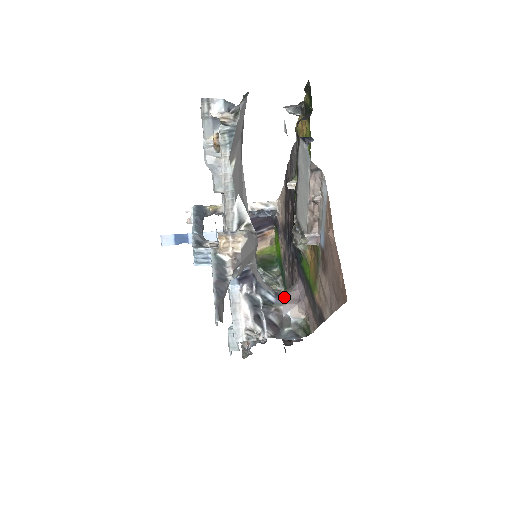
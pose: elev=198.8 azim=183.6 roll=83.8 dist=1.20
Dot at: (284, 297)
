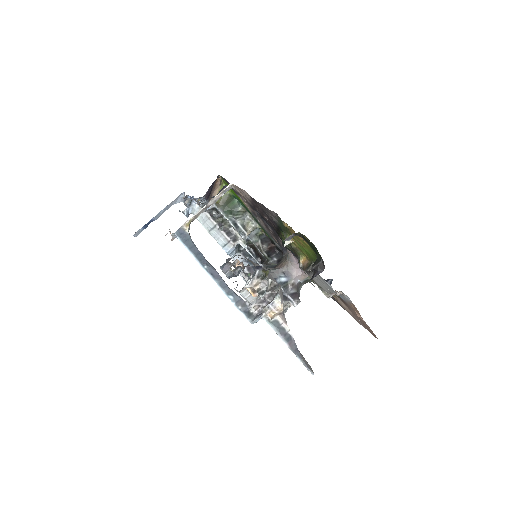
Dot at: (290, 272)
